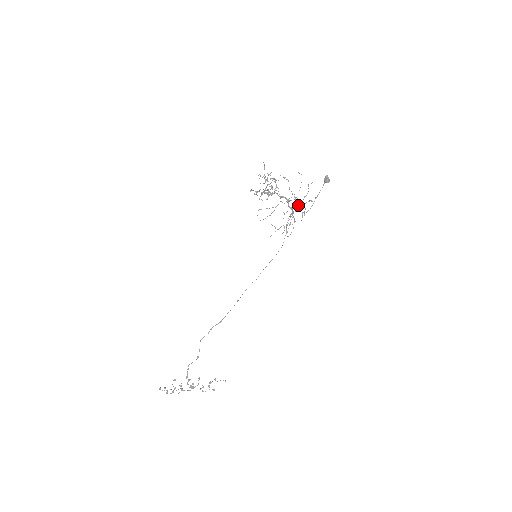
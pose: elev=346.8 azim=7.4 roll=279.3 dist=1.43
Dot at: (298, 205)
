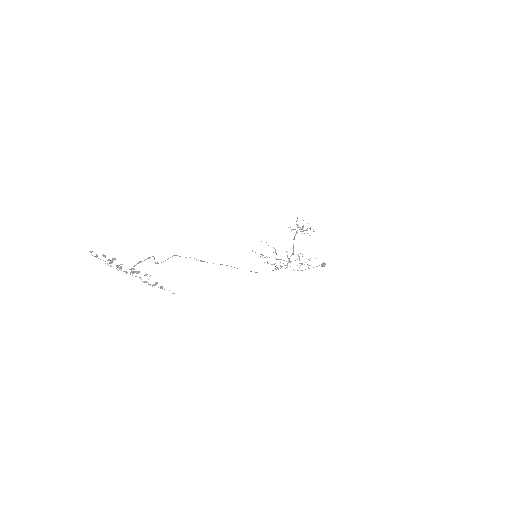
Dot at: occluded
